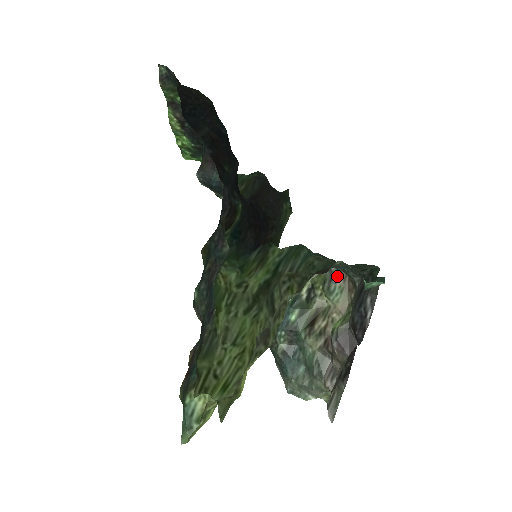
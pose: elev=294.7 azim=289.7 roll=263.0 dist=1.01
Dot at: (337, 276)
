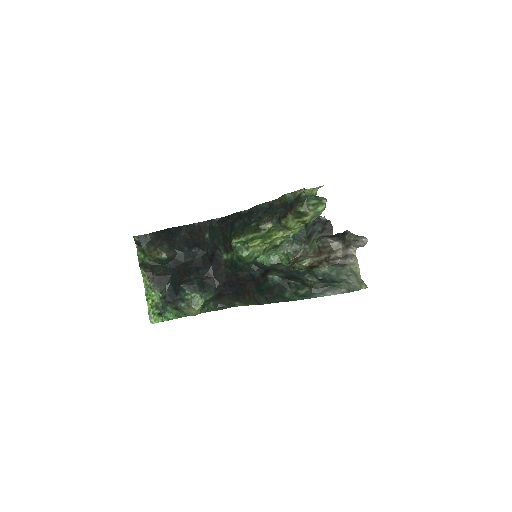
Dot at: (296, 260)
